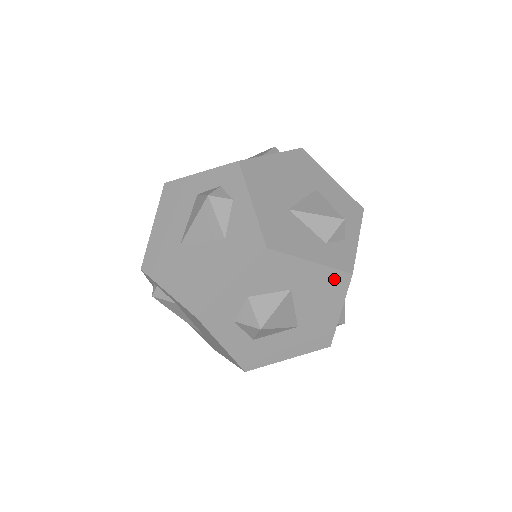
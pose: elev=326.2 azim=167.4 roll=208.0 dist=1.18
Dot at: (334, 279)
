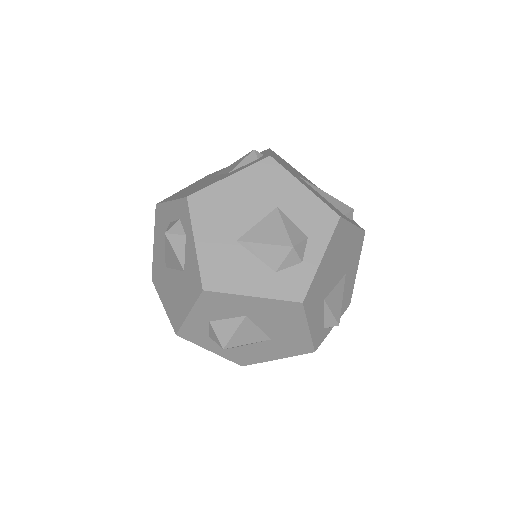
Dot at: (285, 307)
